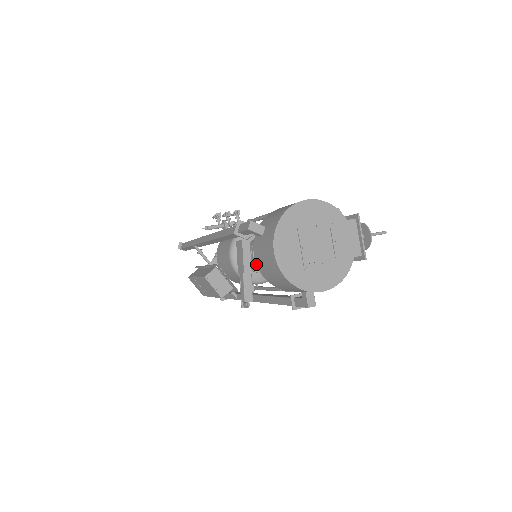
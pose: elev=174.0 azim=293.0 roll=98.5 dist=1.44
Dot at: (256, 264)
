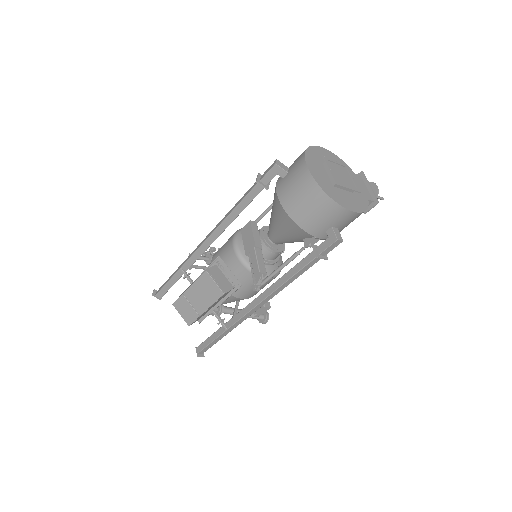
Dot at: (281, 204)
